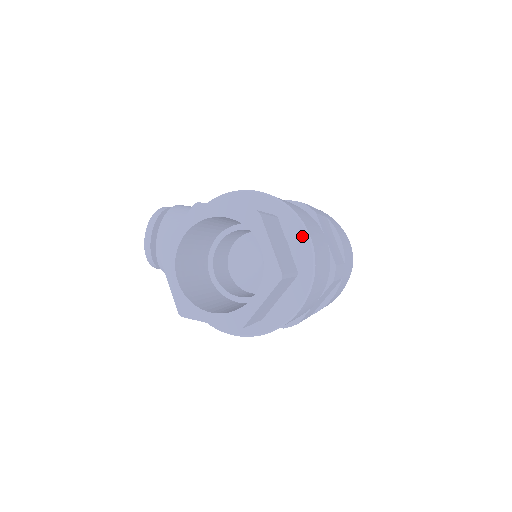
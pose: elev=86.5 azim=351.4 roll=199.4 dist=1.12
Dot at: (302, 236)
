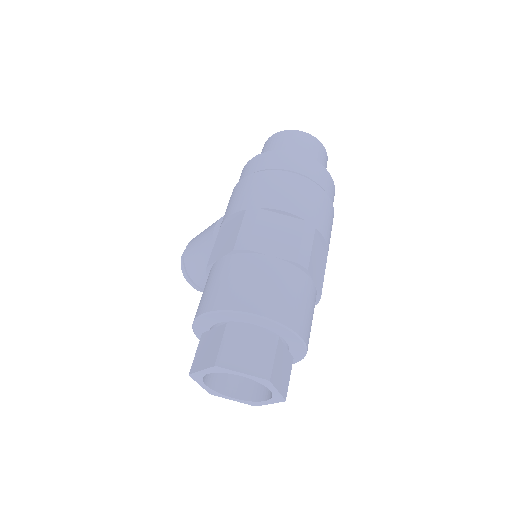
Dot at: (253, 318)
